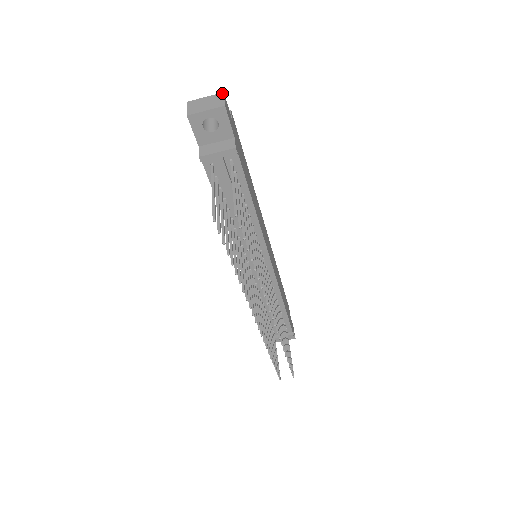
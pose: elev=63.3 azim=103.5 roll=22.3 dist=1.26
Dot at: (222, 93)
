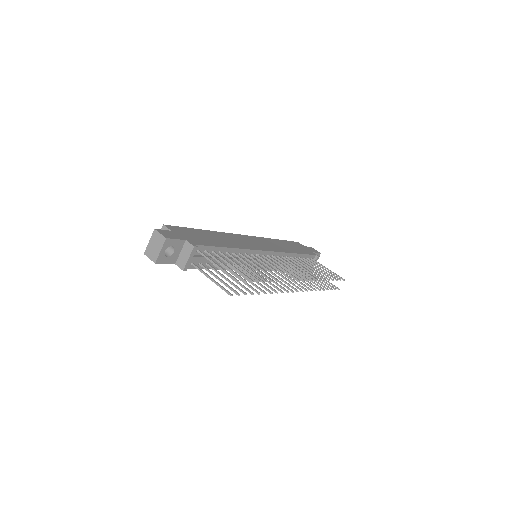
Dot at: (154, 231)
